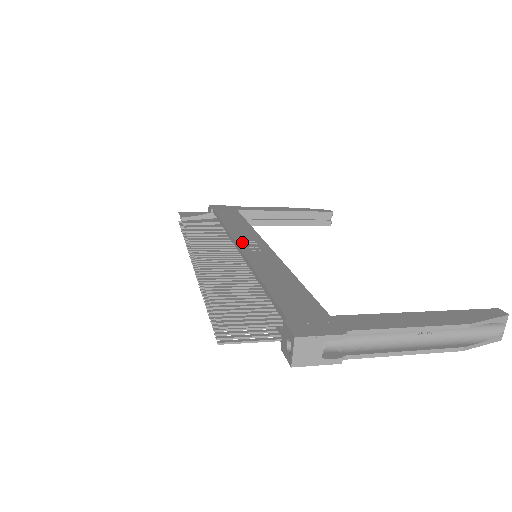
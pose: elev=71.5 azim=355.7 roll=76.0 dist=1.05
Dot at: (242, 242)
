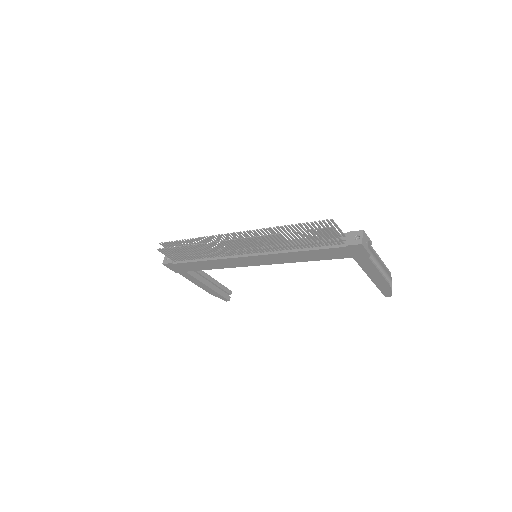
Dot at: occluded
